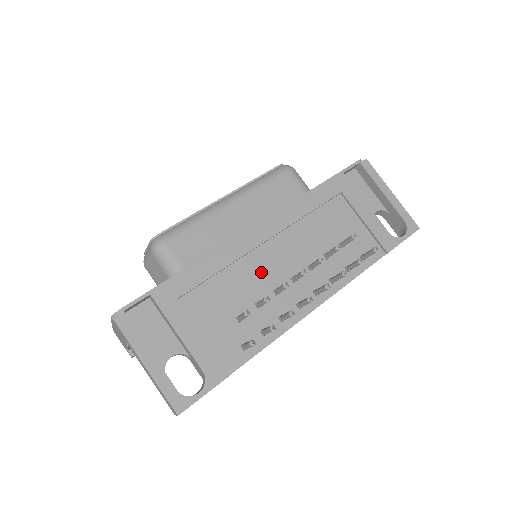
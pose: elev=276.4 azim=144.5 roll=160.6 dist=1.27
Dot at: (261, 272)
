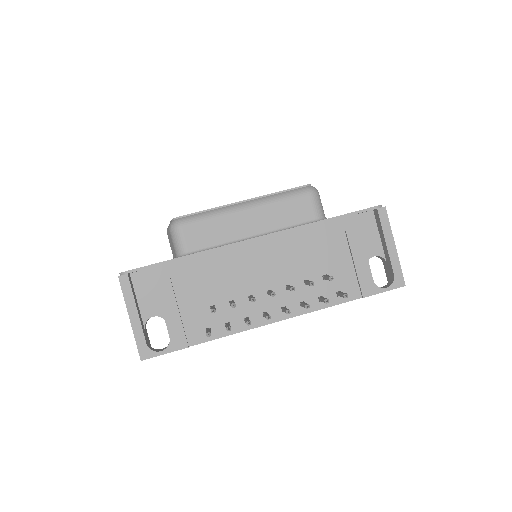
Dot at: (245, 278)
